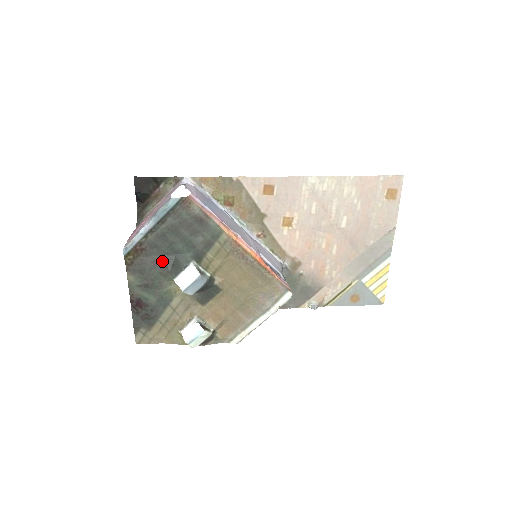
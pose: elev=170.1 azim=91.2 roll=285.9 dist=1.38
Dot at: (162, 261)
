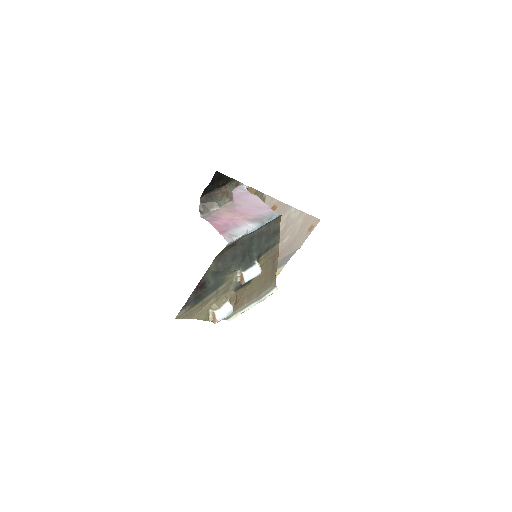
Dot at: (239, 256)
